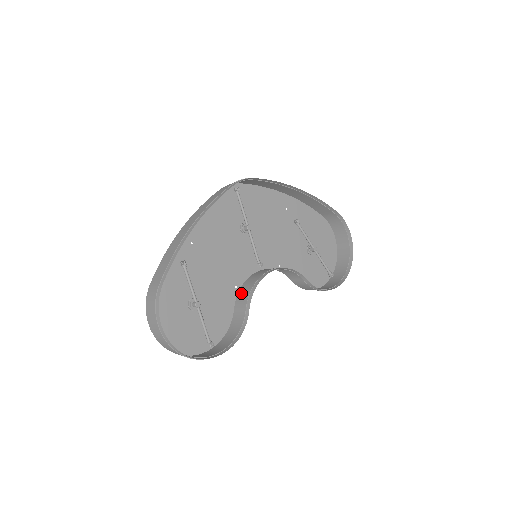
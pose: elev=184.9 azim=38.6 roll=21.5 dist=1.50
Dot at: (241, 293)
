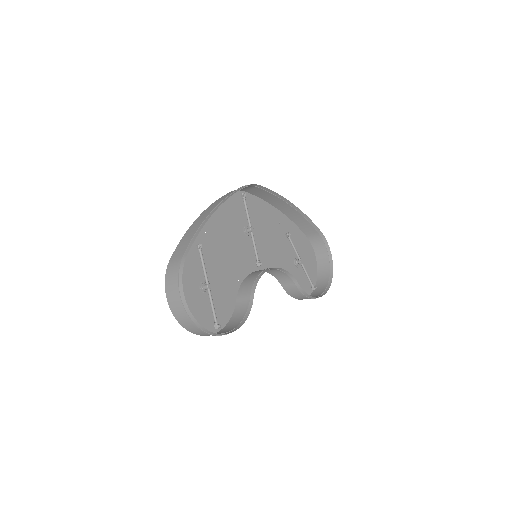
Dot at: (243, 286)
